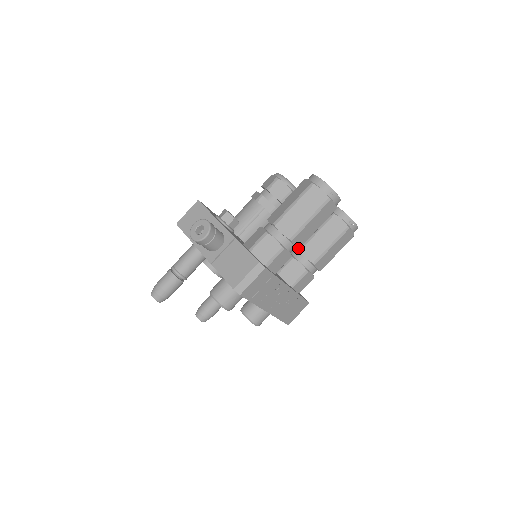
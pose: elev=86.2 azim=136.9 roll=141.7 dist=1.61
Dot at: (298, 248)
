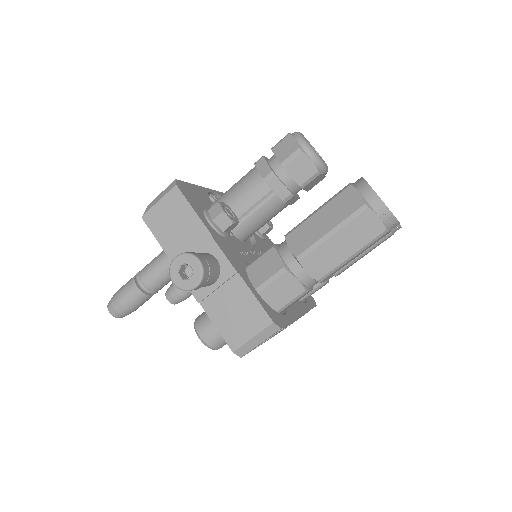
Dot at: (324, 280)
